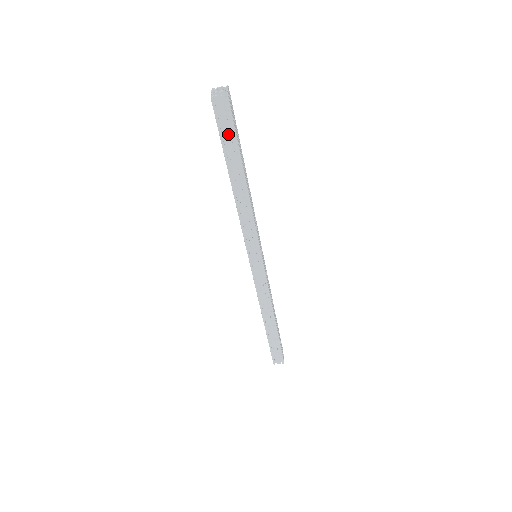
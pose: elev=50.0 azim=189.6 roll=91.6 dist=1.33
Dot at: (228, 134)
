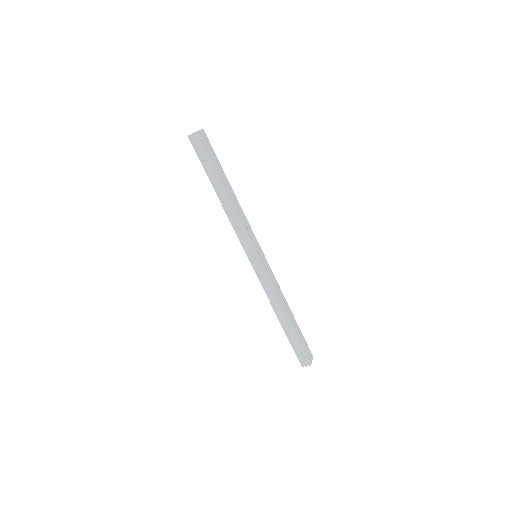
Dot at: (204, 158)
